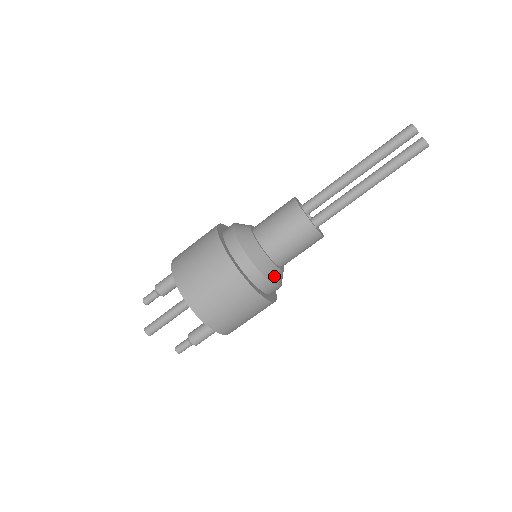
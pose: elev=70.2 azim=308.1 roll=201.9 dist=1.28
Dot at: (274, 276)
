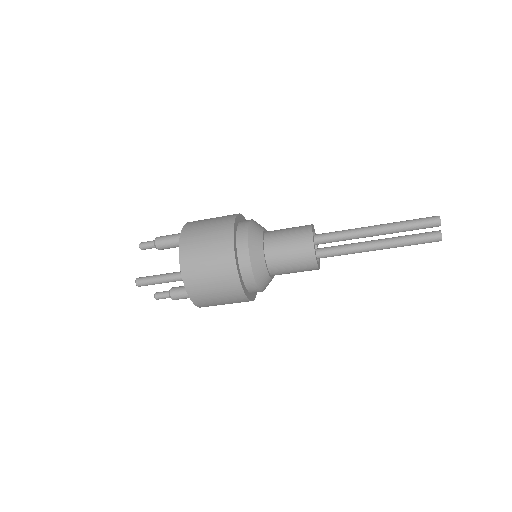
Dot at: (265, 285)
